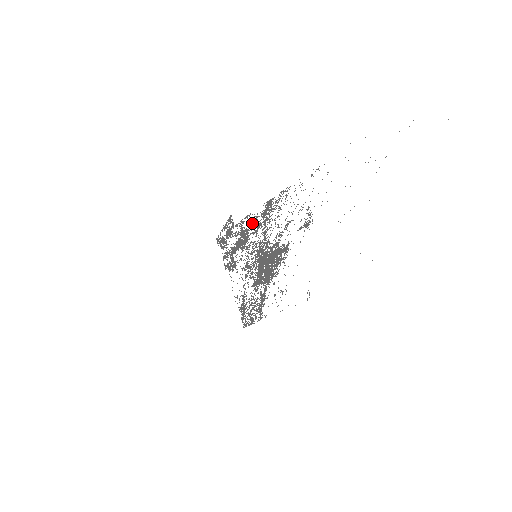
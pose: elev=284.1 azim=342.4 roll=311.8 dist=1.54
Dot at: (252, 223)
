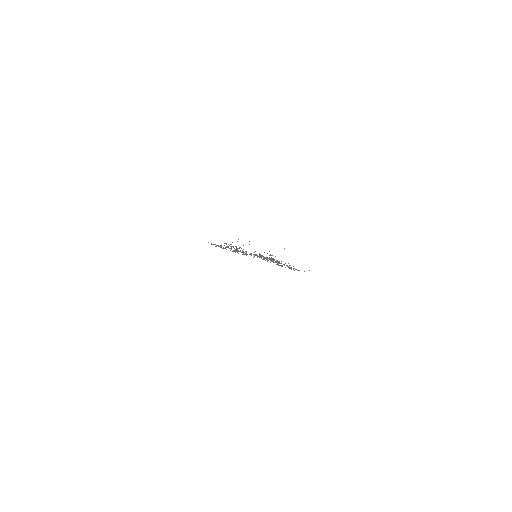
Dot at: occluded
